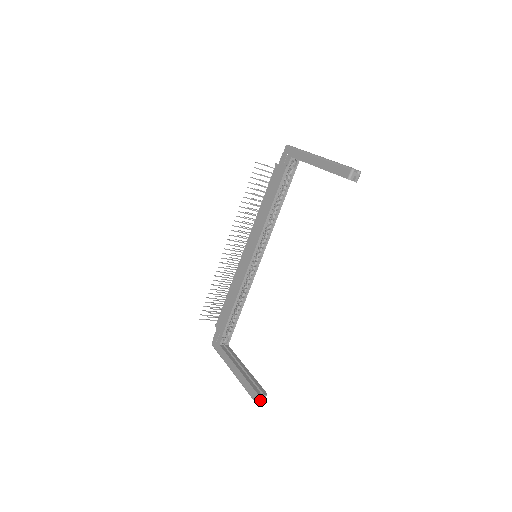
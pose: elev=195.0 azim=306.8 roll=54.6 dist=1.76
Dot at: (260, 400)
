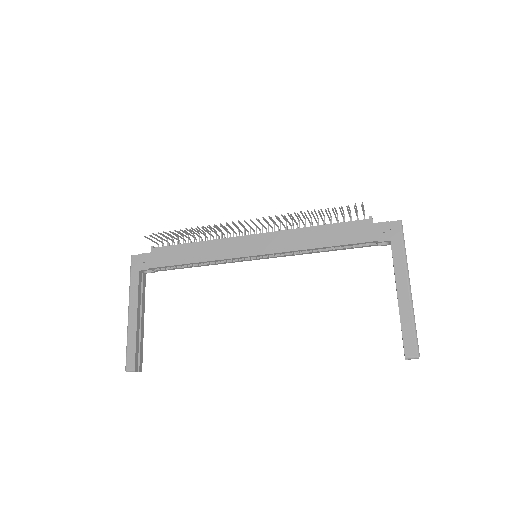
Dot at: occluded
